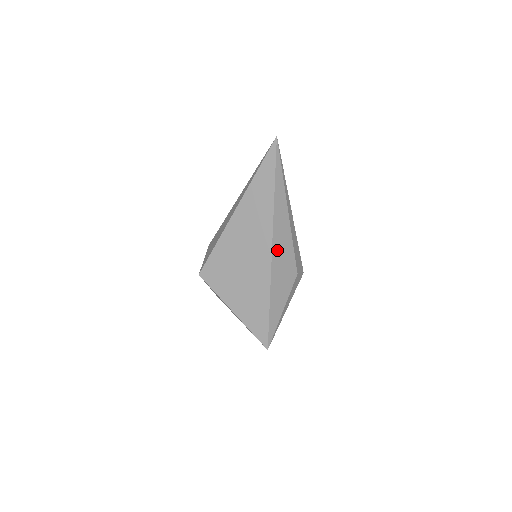
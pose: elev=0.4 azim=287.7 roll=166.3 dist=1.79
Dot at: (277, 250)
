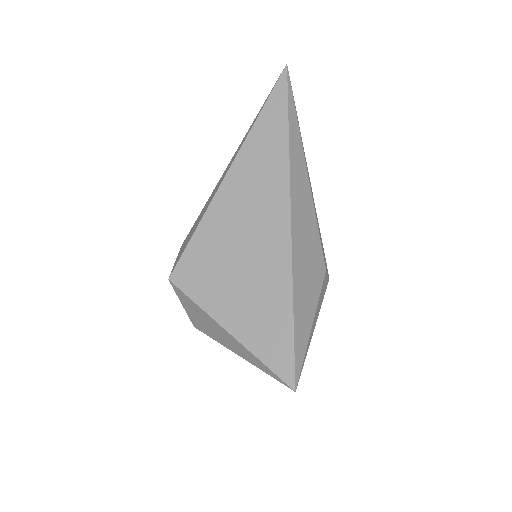
Dot at: (297, 223)
